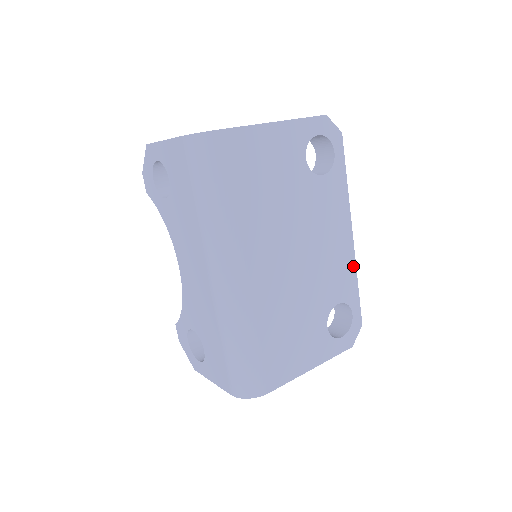
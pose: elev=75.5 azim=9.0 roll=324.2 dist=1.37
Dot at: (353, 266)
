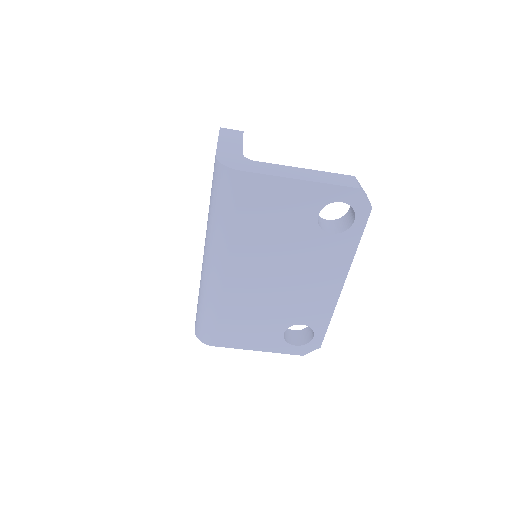
Dot at: (332, 307)
